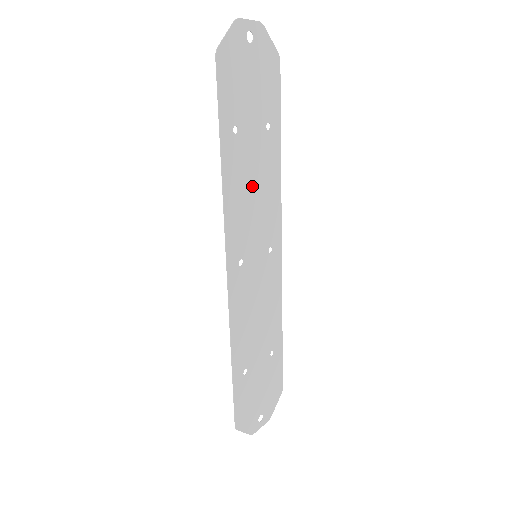
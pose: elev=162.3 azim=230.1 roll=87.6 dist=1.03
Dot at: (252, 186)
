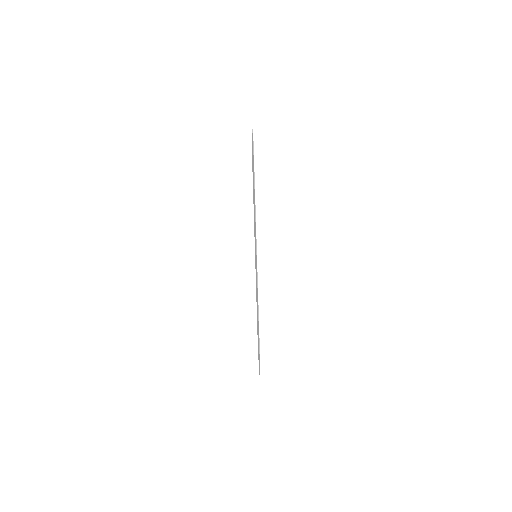
Dot at: occluded
